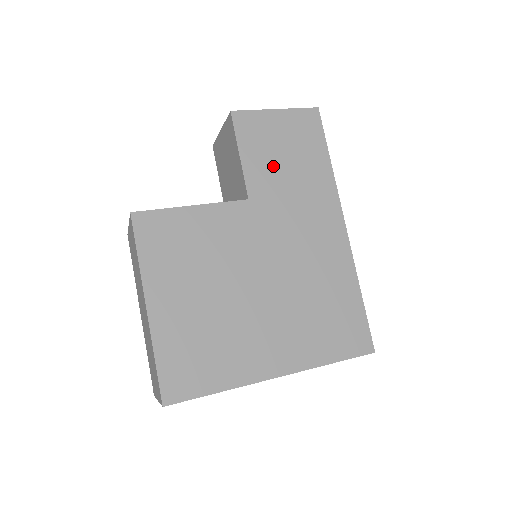
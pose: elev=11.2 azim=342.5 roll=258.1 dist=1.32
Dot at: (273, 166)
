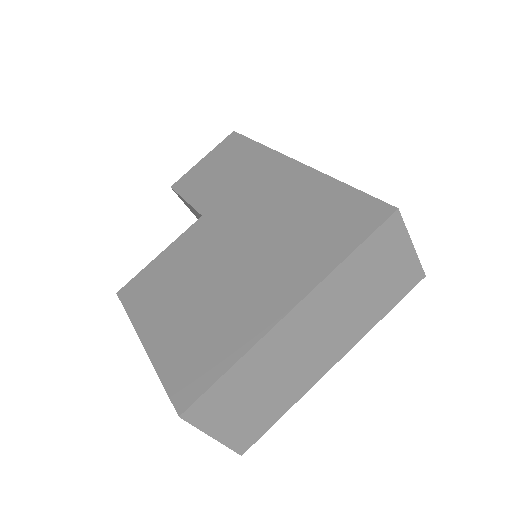
Dot at: (213, 184)
